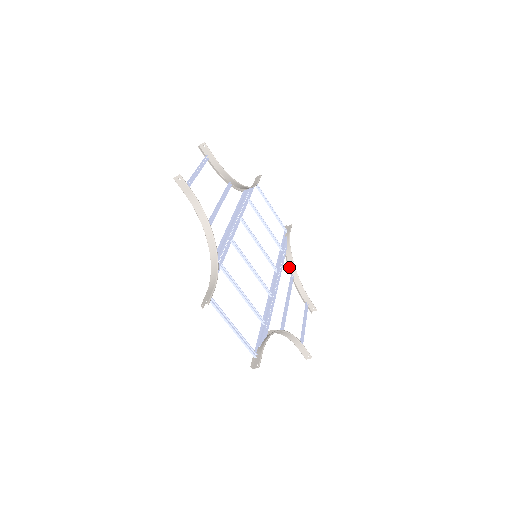
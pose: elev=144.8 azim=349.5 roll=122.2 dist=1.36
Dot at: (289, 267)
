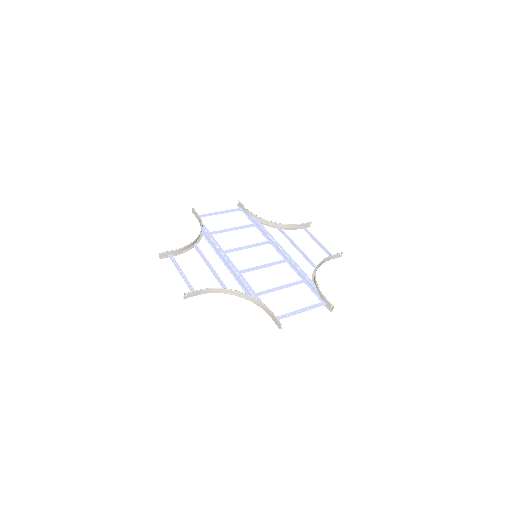
Dot at: (271, 226)
